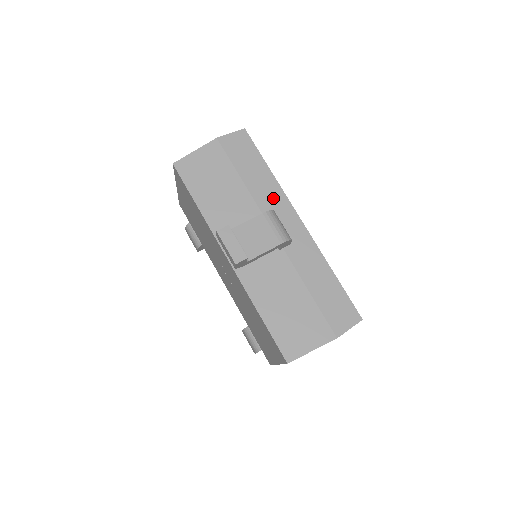
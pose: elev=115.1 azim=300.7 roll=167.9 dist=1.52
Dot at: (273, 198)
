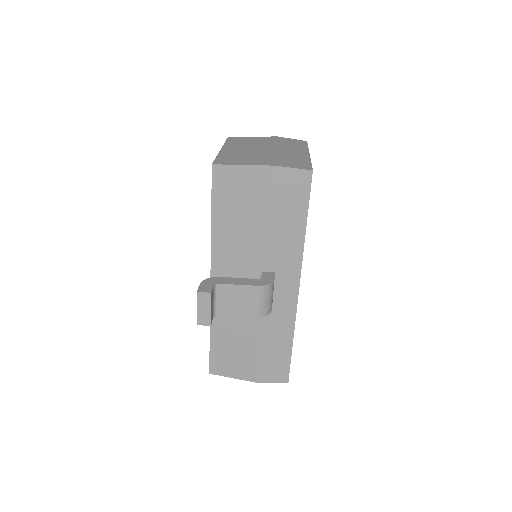
Dot at: (288, 257)
